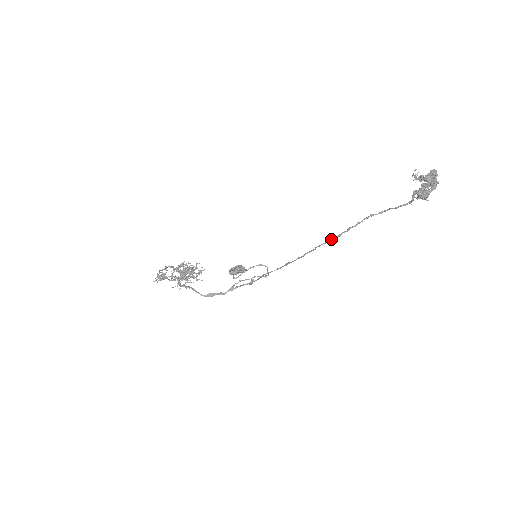
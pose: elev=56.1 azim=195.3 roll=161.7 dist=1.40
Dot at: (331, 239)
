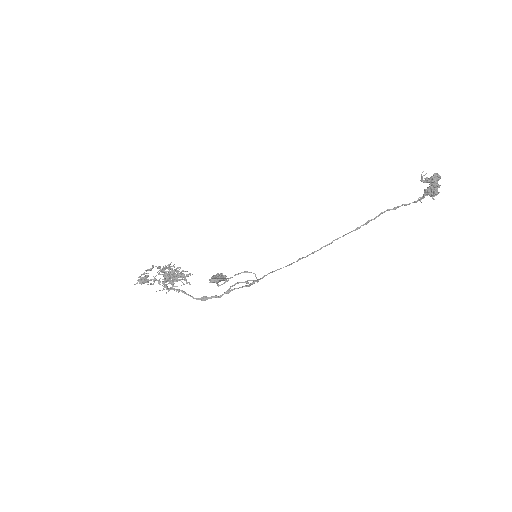
Dot at: (349, 232)
